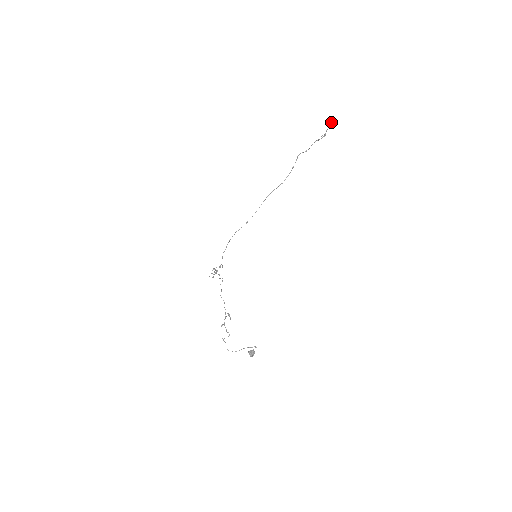
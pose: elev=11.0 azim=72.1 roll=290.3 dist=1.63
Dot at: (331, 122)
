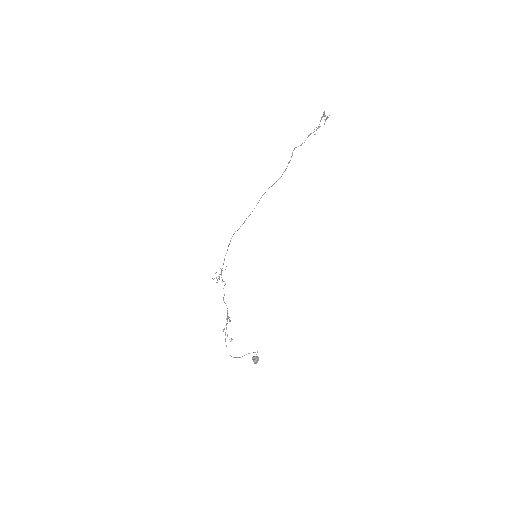
Dot at: occluded
